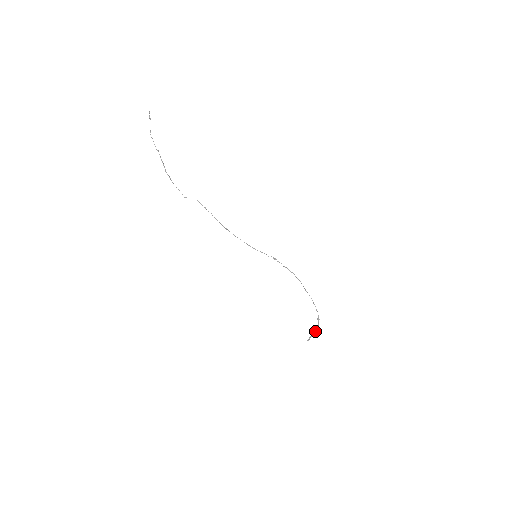
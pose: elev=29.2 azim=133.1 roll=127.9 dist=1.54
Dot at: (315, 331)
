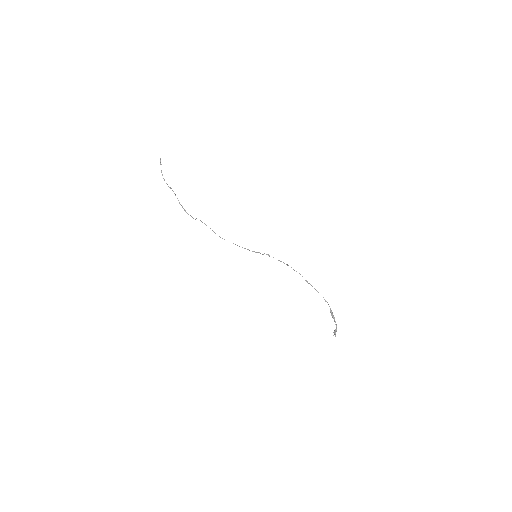
Dot at: (336, 325)
